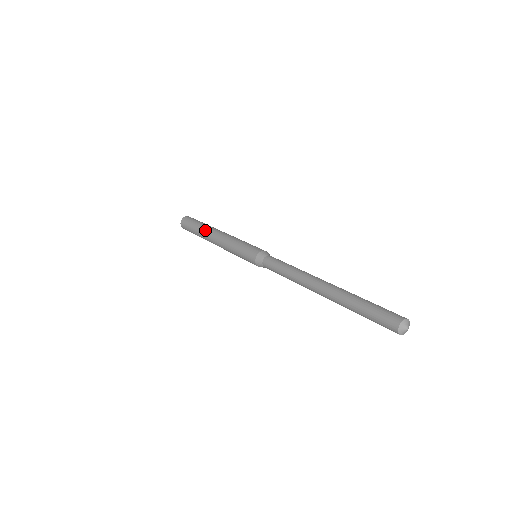
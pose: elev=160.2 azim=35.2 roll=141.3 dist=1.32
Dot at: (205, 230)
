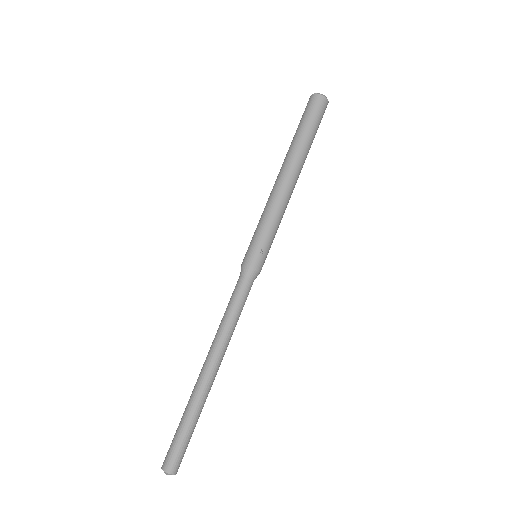
Dot at: (288, 153)
